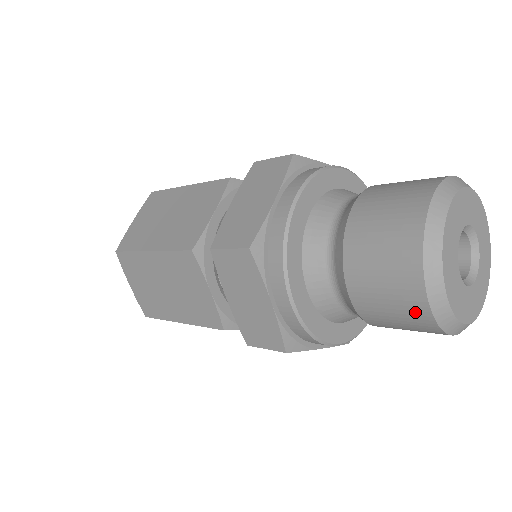
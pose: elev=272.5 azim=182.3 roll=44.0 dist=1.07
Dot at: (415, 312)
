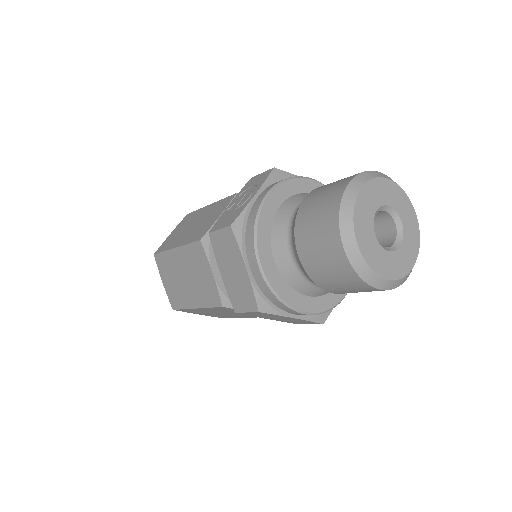
Dot at: occluded
